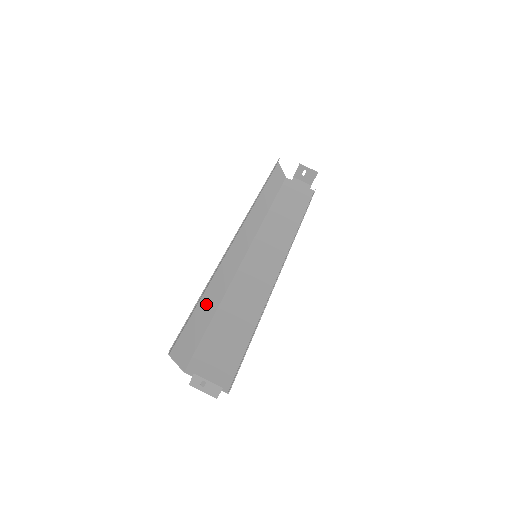
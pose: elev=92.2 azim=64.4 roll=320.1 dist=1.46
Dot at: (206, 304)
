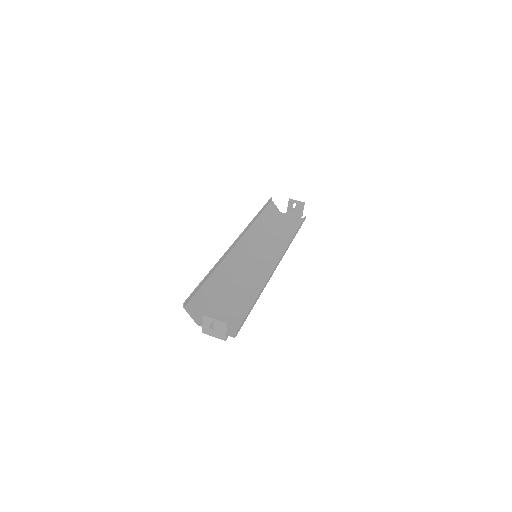
Dot at: (214, 282)
